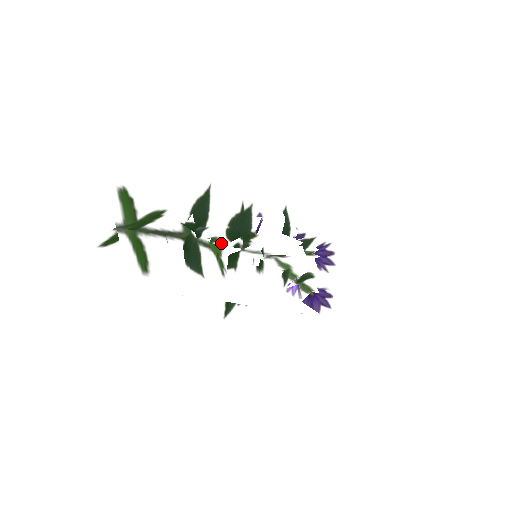
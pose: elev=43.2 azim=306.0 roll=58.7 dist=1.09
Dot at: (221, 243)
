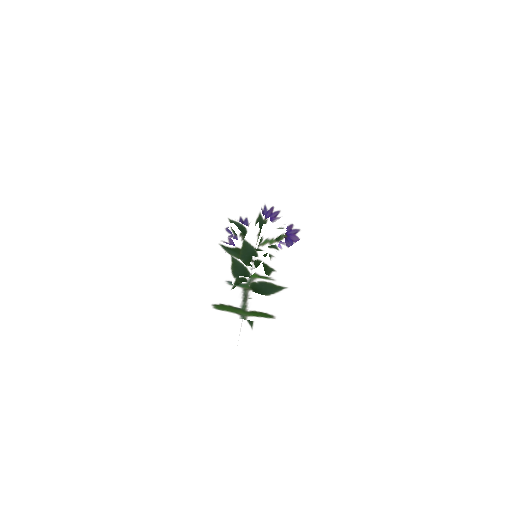
Dot at: occluded
